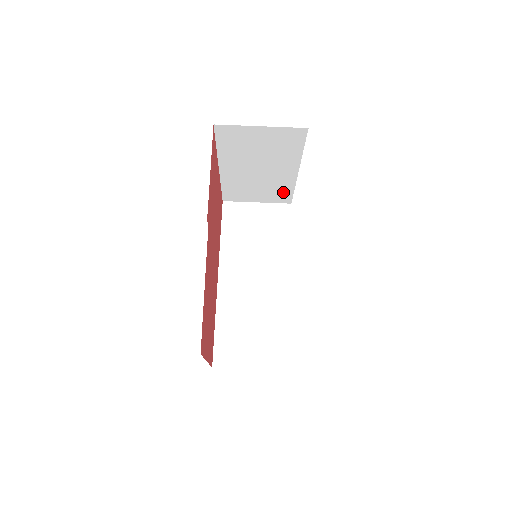
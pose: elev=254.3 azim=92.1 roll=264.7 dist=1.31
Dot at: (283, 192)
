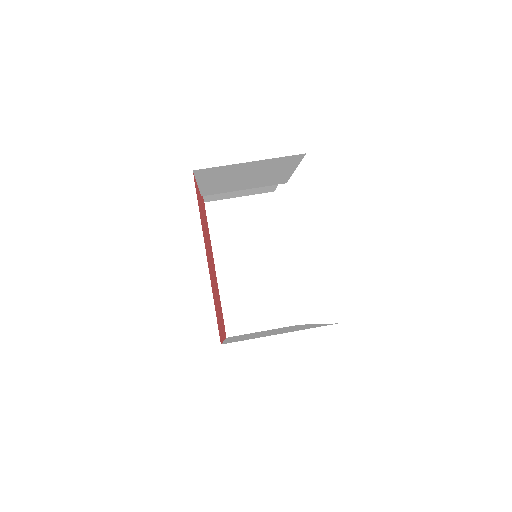
Dot at: (284, 301)
